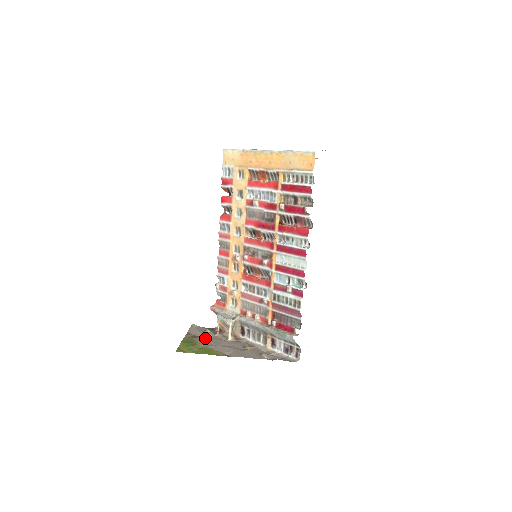
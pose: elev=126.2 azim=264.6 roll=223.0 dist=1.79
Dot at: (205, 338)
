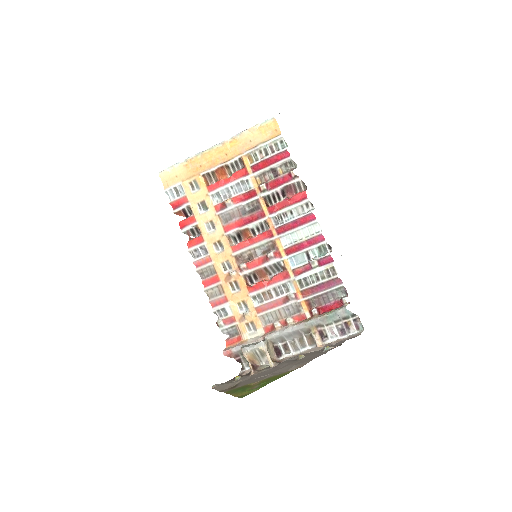
Dot at: (247, 380)
